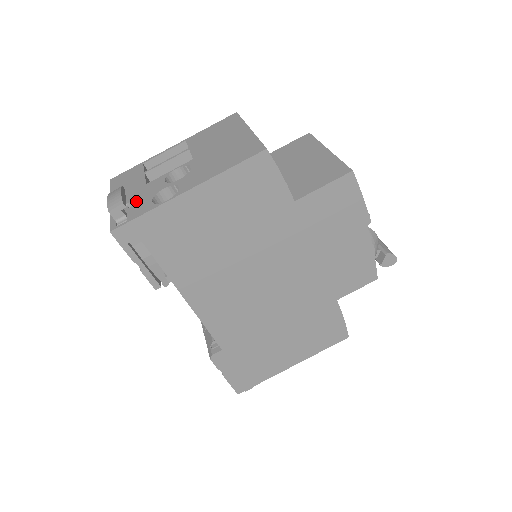
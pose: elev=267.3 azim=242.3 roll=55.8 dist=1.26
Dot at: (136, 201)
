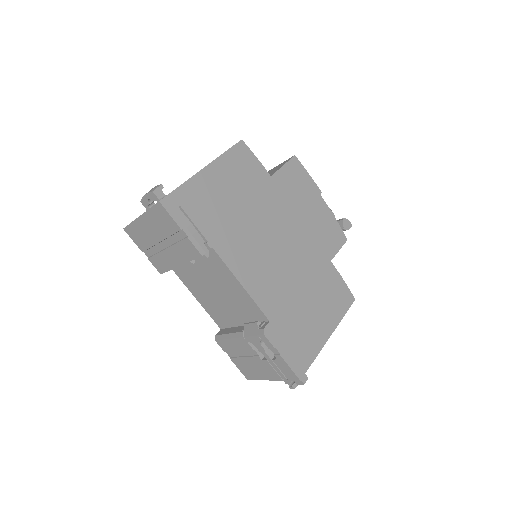
Dot at: occluded
